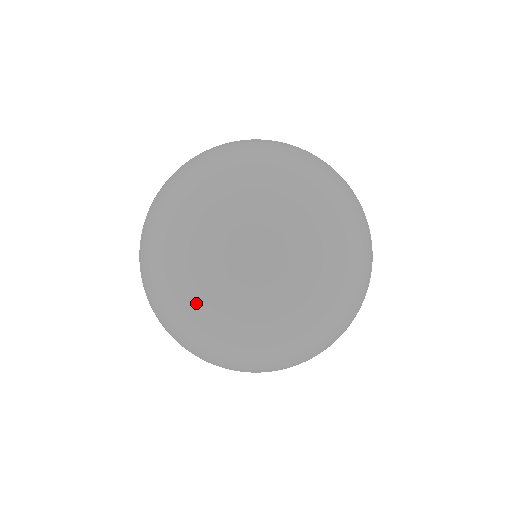
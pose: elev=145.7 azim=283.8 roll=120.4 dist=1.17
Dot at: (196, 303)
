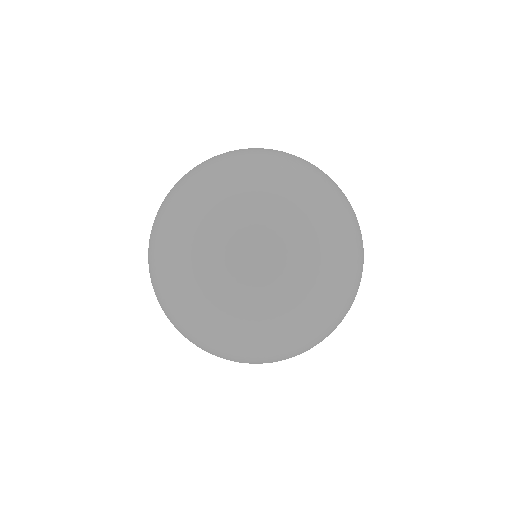
Dot at: (231, 355)
